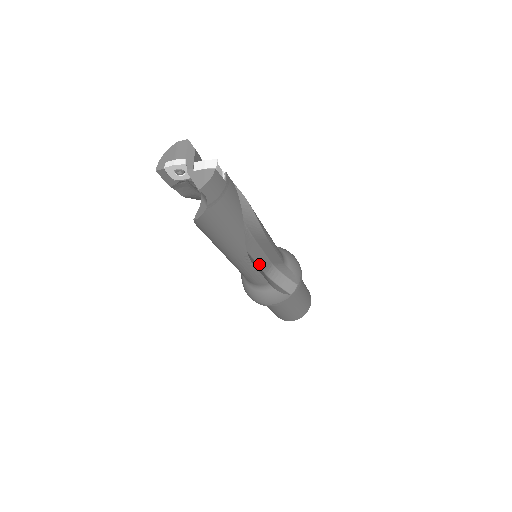
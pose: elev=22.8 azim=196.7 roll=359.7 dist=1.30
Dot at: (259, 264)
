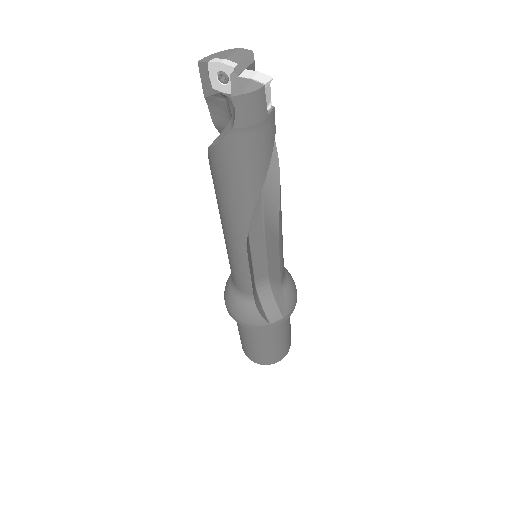
Dot at: (254, 266)
